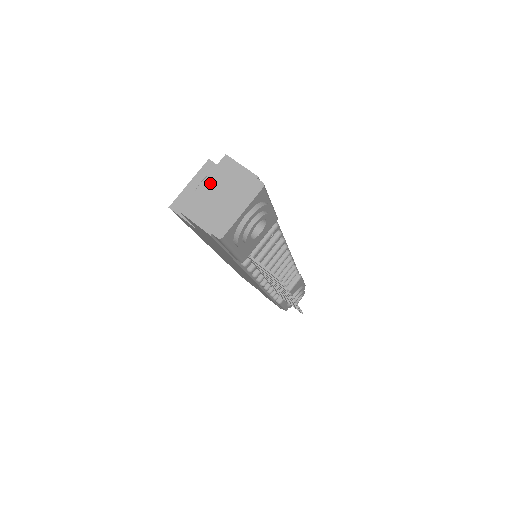
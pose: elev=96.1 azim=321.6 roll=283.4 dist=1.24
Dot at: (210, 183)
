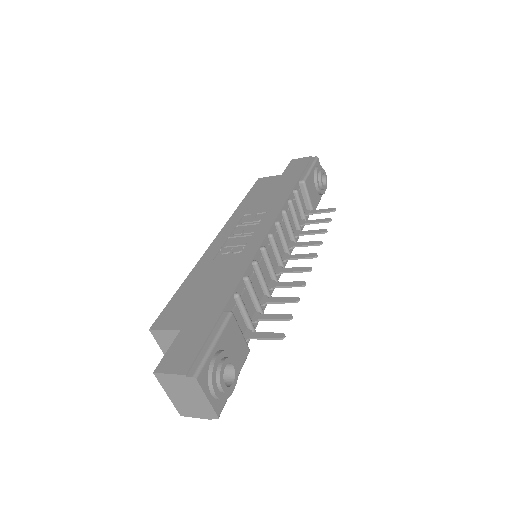
Dot at: (171, 394)
